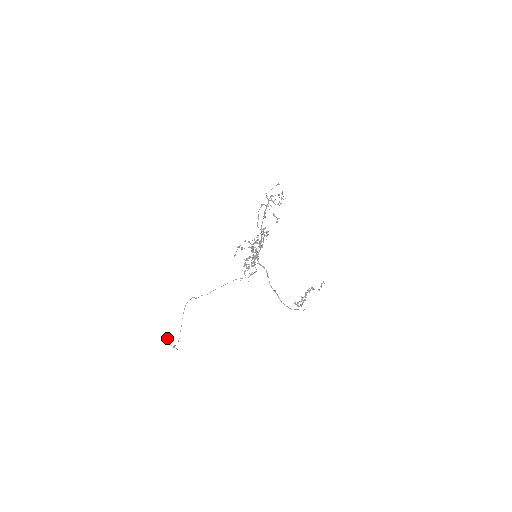
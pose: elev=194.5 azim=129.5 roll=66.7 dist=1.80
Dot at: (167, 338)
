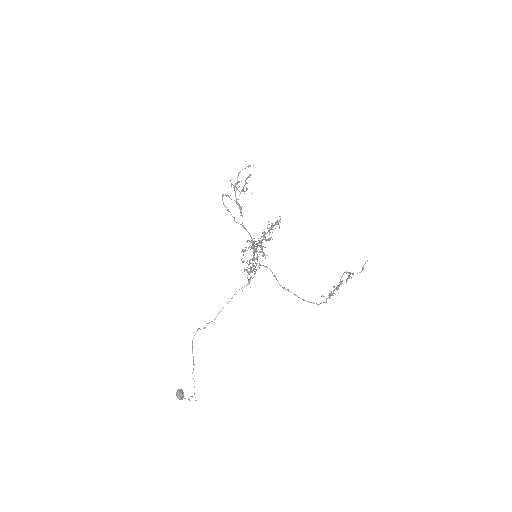
Dot at: (180, 392)
